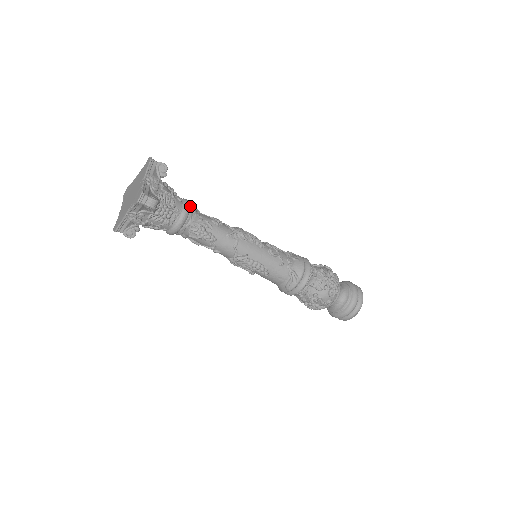
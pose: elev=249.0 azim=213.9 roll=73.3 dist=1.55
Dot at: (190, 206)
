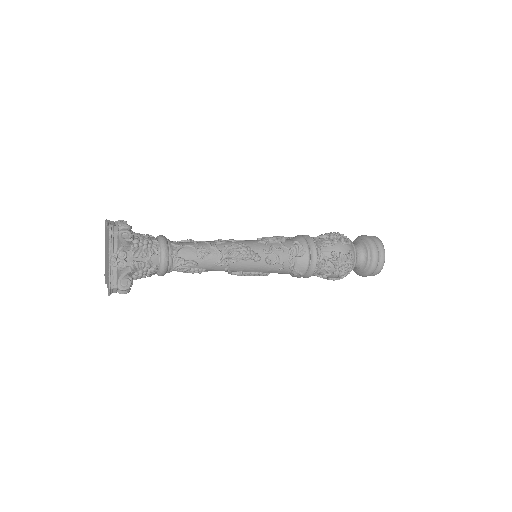
Dot at: (168, 256)
